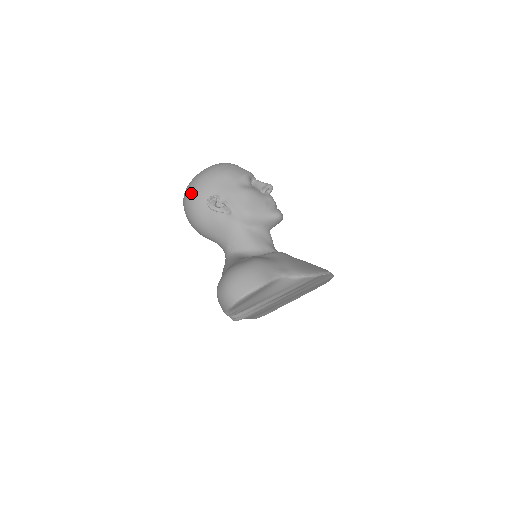
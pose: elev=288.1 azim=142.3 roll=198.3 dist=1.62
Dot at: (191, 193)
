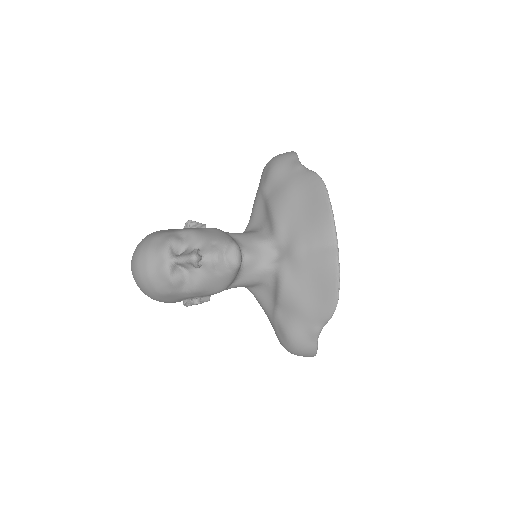
Dot at: occluded
